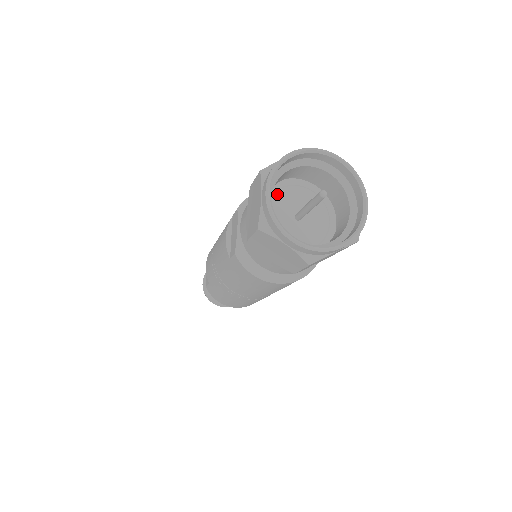
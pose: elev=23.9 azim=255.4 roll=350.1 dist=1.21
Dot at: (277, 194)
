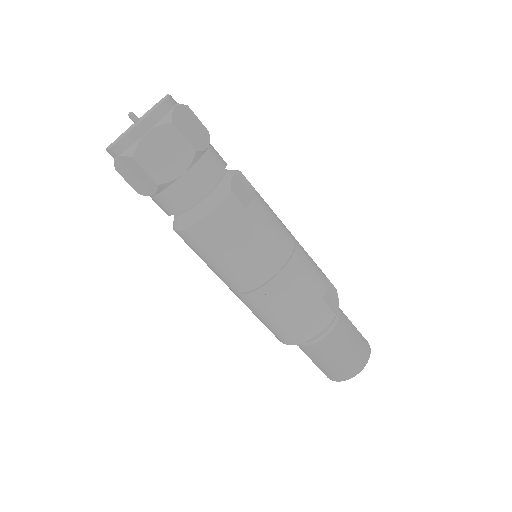
Dot at: occluded
